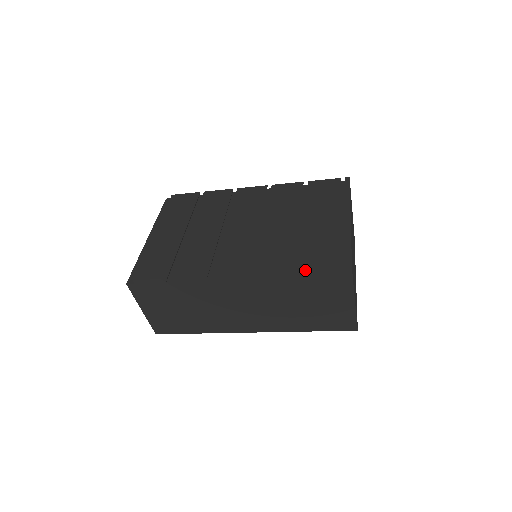
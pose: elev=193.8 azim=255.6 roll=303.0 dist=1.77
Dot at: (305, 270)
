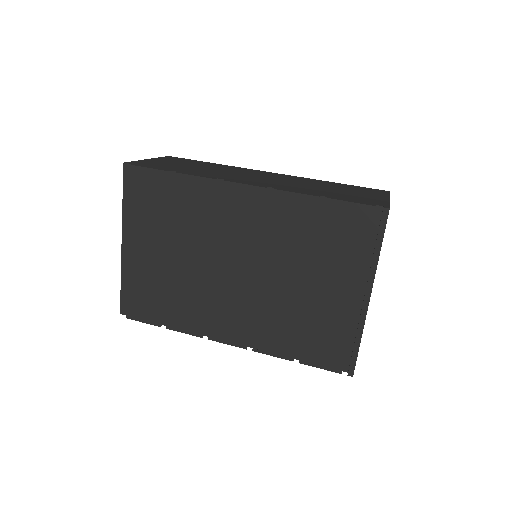
Dot at: (304, 363)
